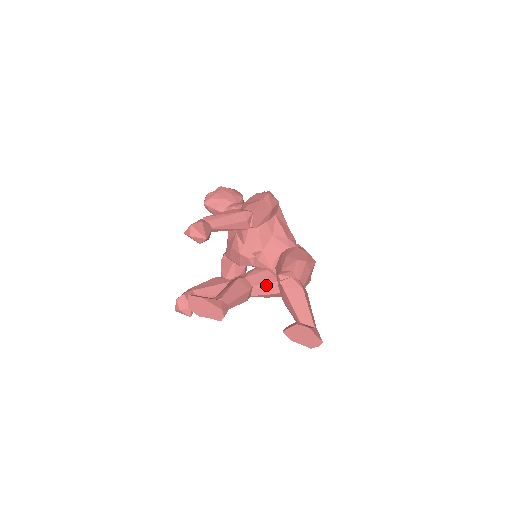
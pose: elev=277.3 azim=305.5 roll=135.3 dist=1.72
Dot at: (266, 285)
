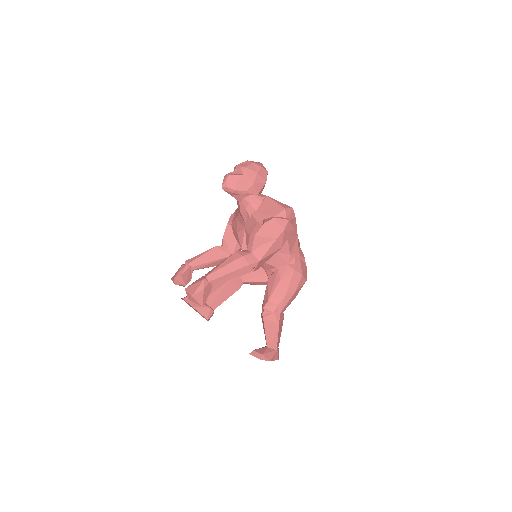
Dot at: (256, 282)
